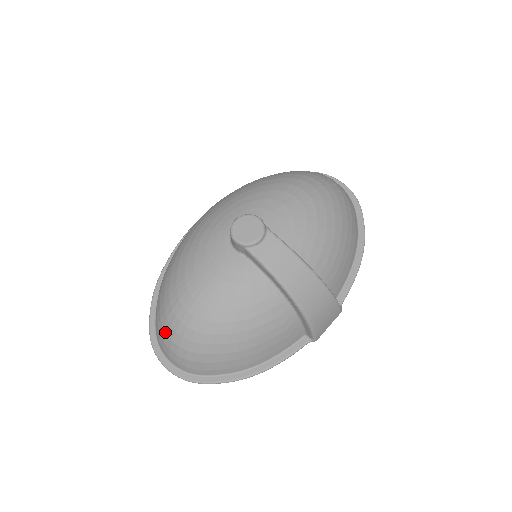
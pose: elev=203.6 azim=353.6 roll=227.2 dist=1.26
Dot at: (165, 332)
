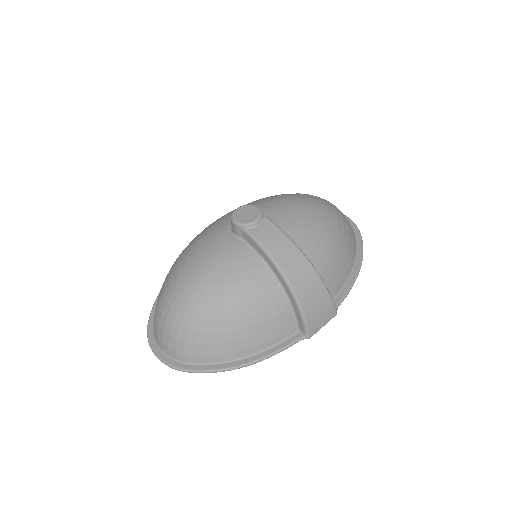
Dot at: (161, 313)
